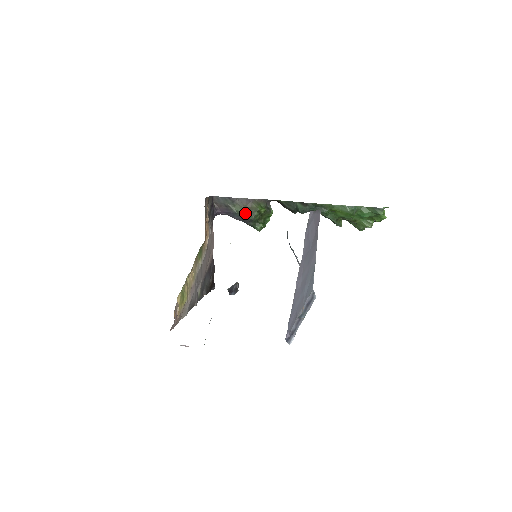
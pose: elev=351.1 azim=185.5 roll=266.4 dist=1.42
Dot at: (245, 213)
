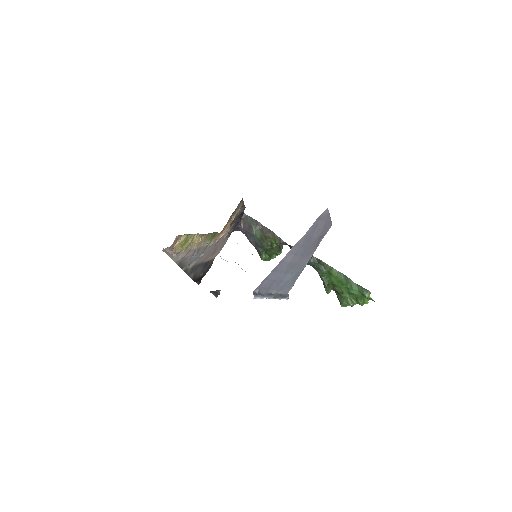
Dot at: (261, 238)
